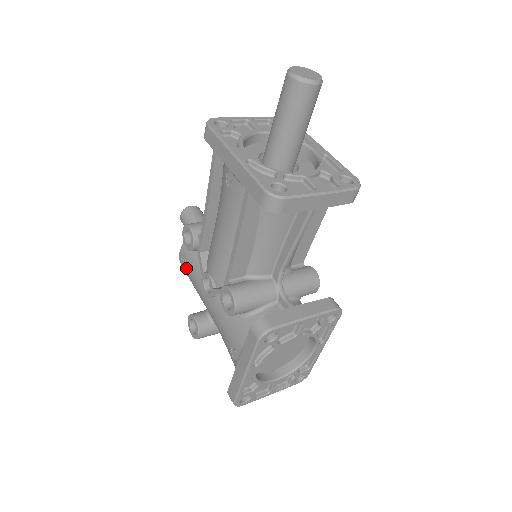
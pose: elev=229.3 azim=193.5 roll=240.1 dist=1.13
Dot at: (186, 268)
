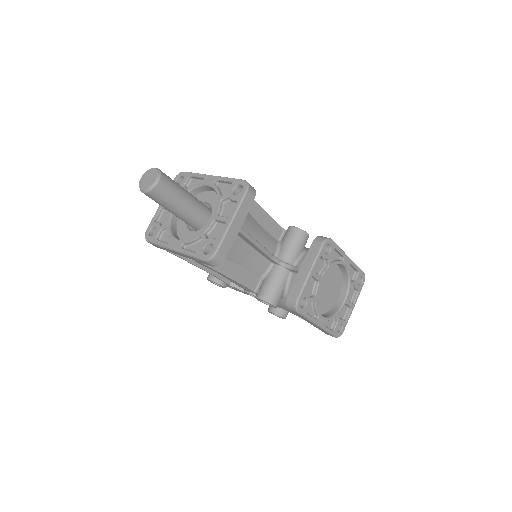
Dot at: occluded
